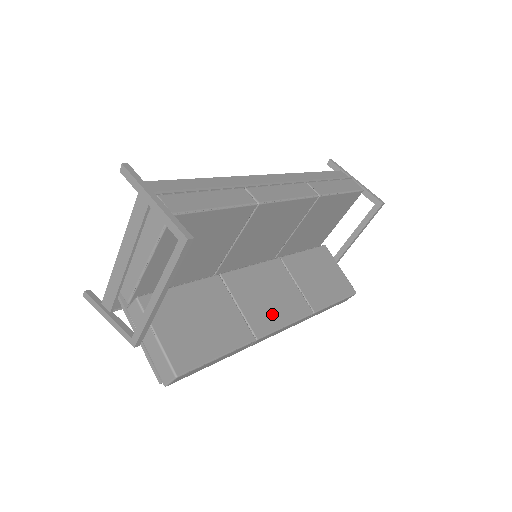
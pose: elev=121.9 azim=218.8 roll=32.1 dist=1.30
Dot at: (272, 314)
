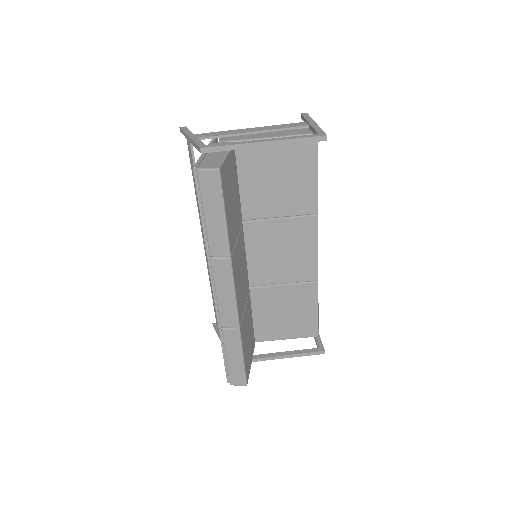
Dot at: (237, 277)
